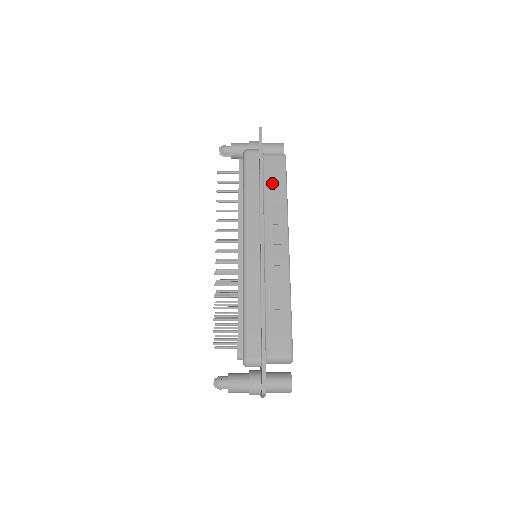
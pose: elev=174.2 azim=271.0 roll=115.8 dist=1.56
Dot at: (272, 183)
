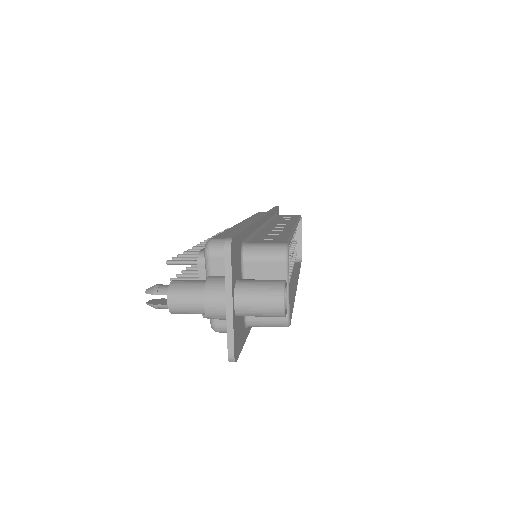
Dot at: (283, 217)
